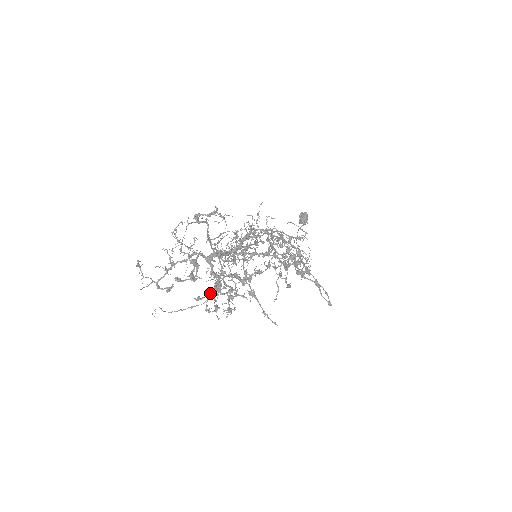
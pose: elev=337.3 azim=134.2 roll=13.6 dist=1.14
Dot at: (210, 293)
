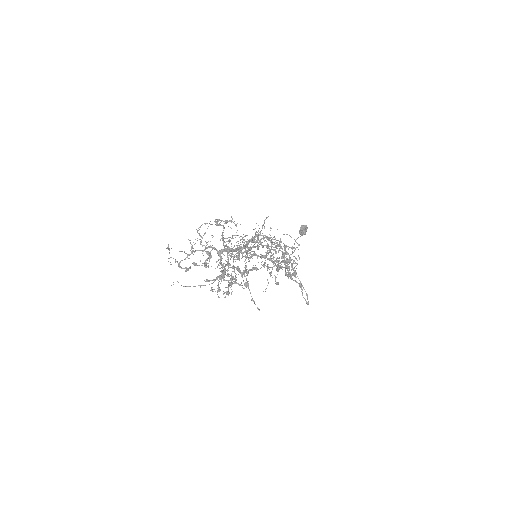
Dot at: (216, 278)
